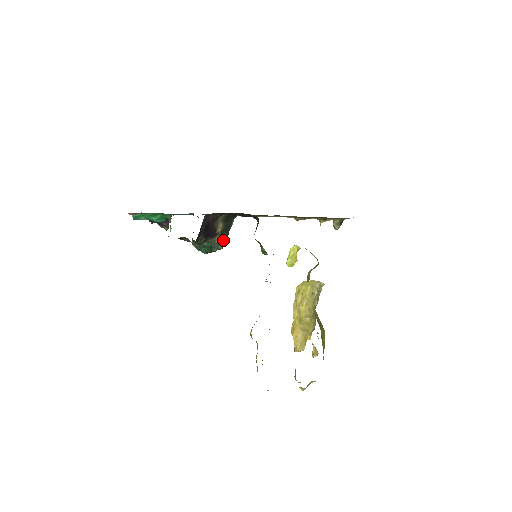
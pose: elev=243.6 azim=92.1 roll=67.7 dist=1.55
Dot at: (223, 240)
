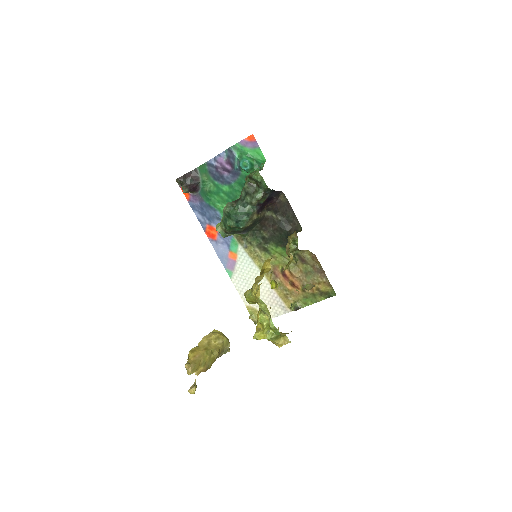
Dot at: (249, 224)
